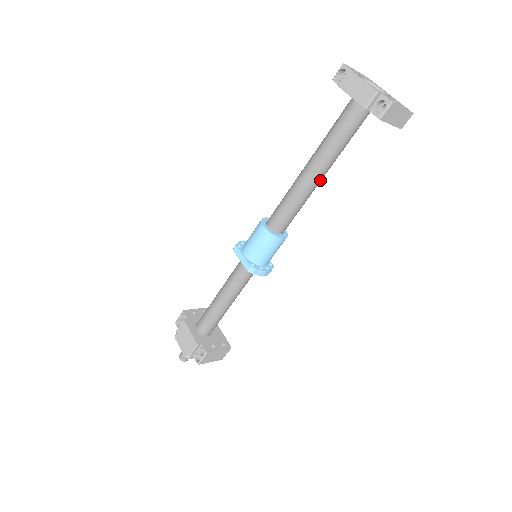
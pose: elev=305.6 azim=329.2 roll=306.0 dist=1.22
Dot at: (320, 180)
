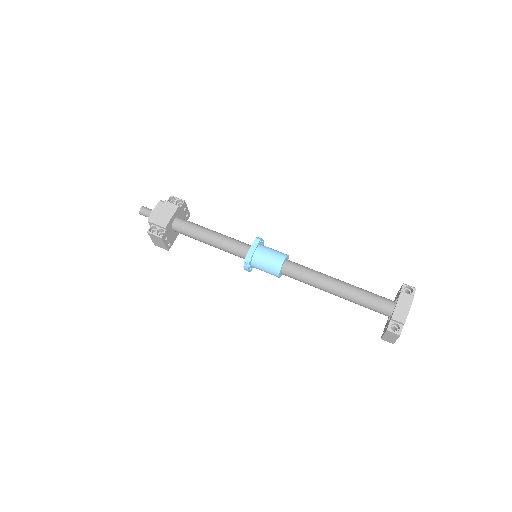
Dot at: (331, 293)
